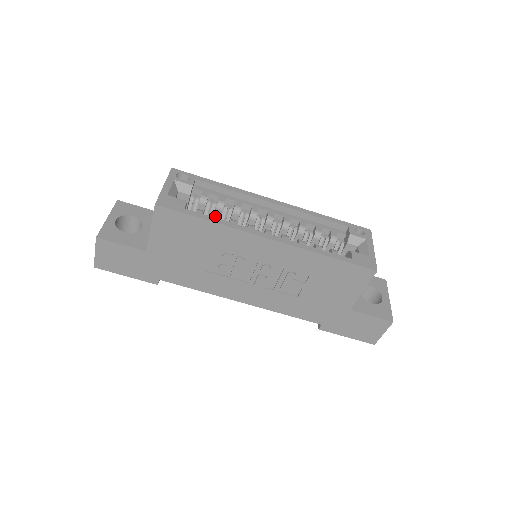
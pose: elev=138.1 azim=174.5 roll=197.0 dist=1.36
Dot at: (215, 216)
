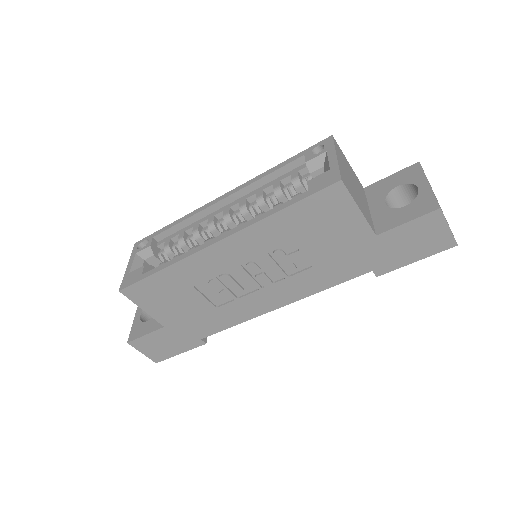
Dot at: occluded
